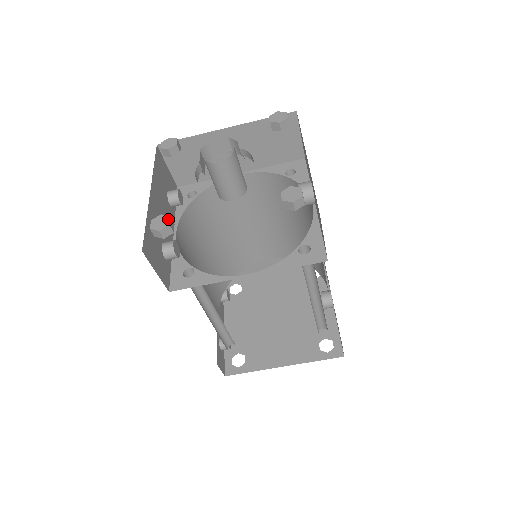
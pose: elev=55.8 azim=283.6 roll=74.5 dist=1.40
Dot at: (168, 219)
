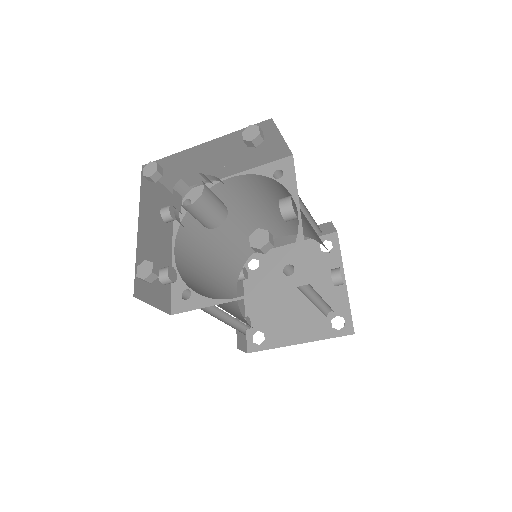
Dot at: (151, 266)
